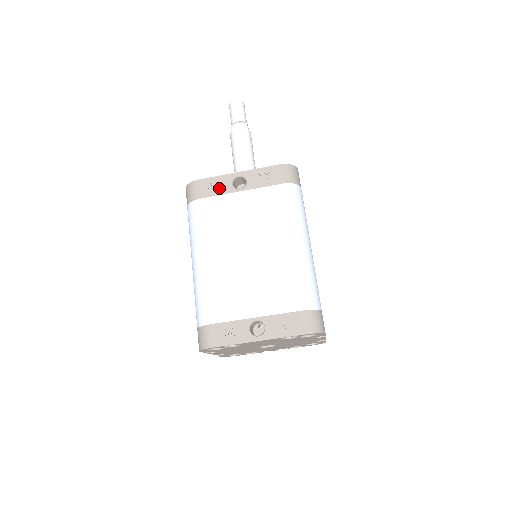
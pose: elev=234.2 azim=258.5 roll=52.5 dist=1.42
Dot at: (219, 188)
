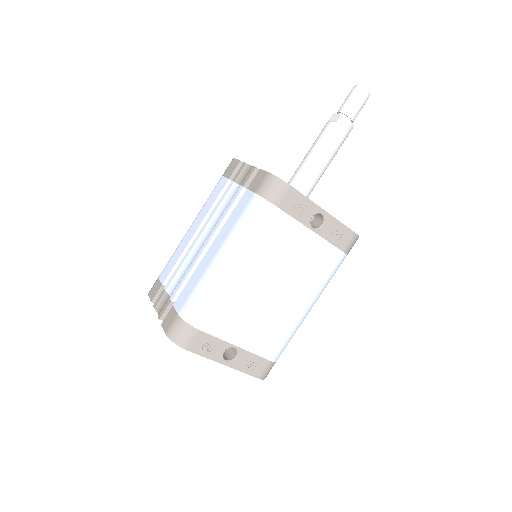
Dot at: (300, 212)
